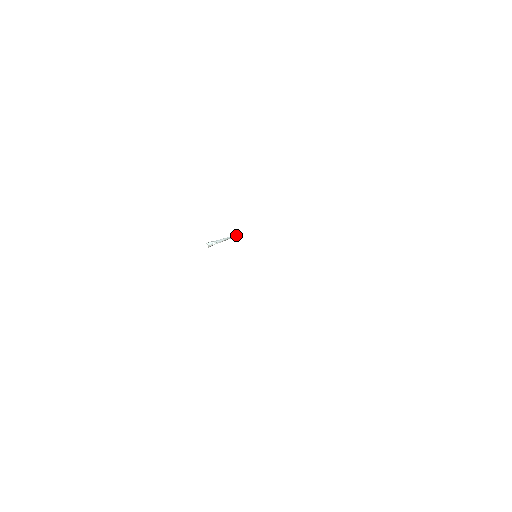
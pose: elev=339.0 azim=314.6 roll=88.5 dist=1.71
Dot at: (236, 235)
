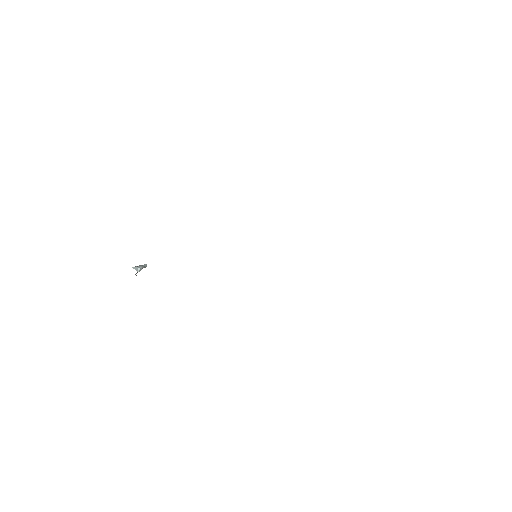
Dot at: (146, 264)
